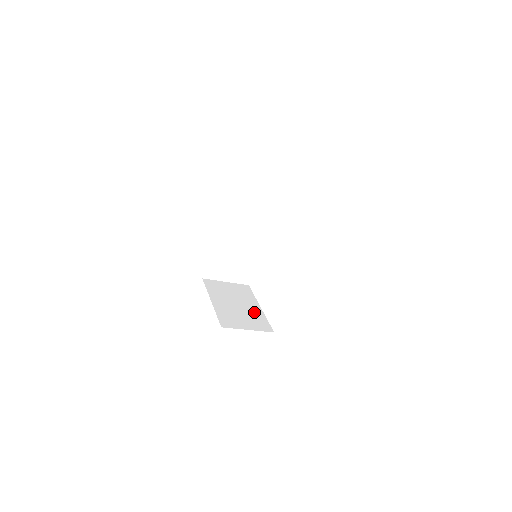
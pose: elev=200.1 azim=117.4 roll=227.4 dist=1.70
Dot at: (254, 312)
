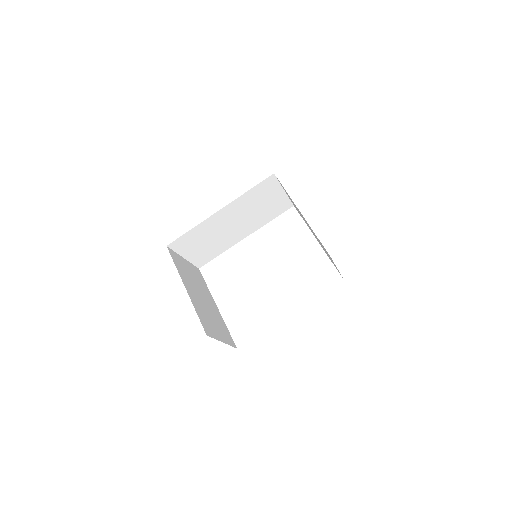
Dot at: (217, 314)
